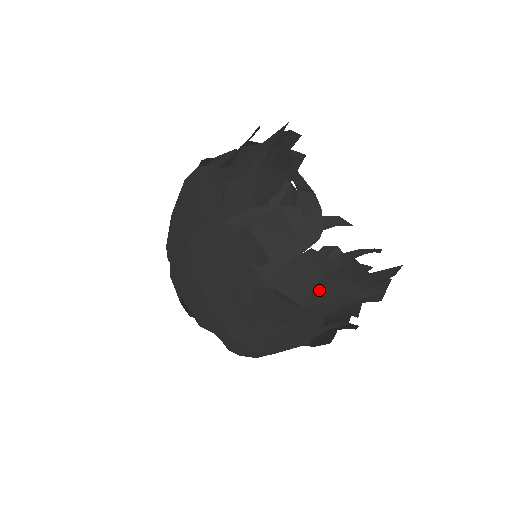
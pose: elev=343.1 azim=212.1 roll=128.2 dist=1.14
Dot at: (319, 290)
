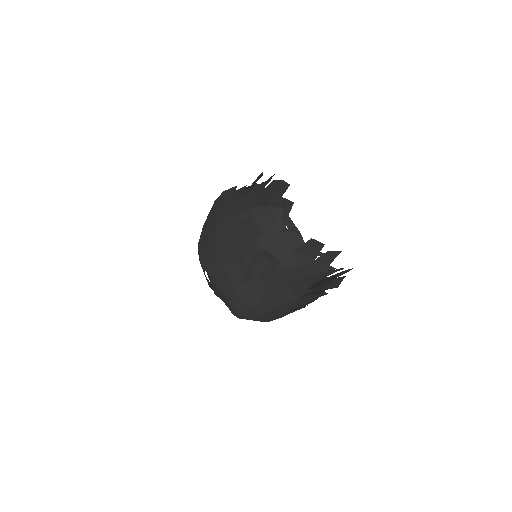
Dot at: occluded
